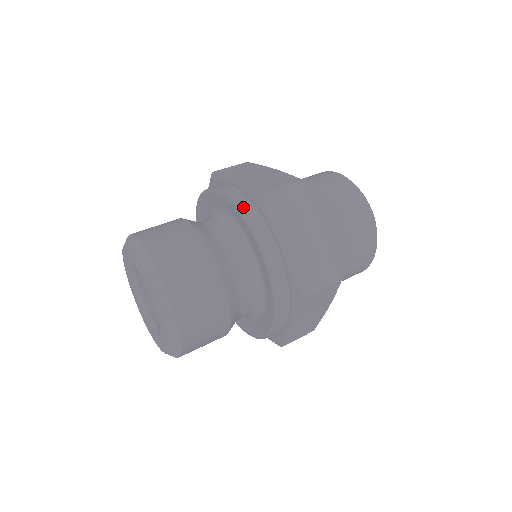
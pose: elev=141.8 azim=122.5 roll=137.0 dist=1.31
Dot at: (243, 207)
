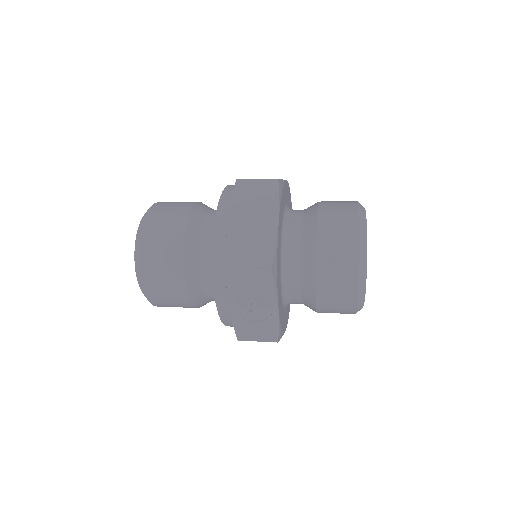
Dot at: occluded
